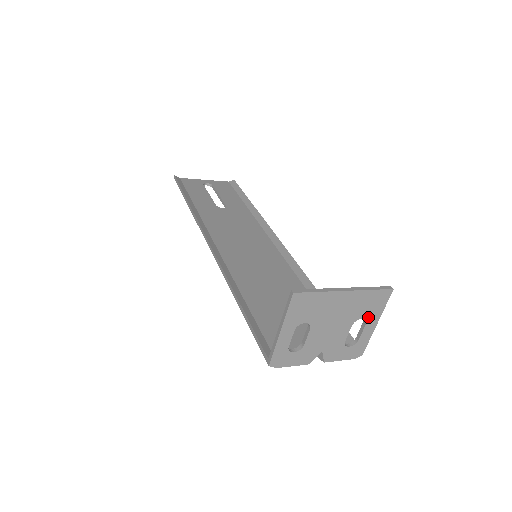
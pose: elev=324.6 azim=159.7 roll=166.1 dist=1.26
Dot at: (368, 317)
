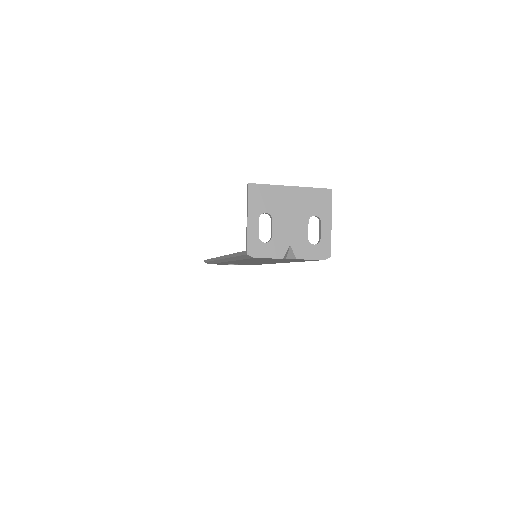
Dot at: (320, 215)
